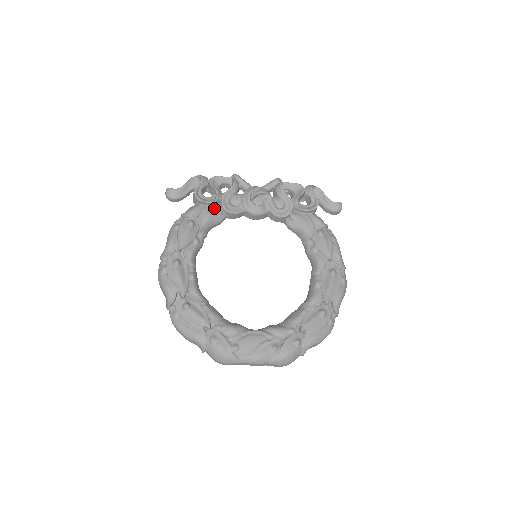
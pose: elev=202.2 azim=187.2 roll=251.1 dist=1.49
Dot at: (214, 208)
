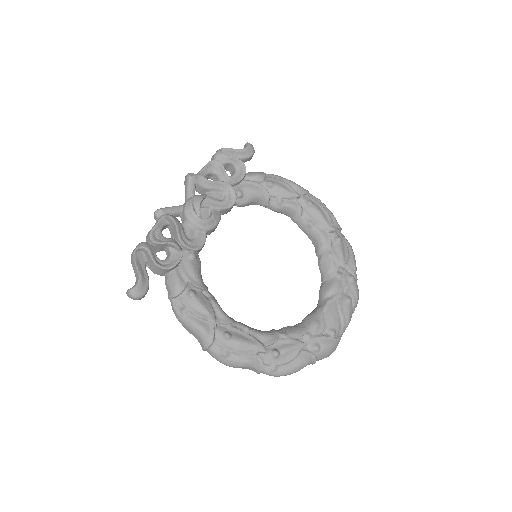
Dot at: (187, 259)
